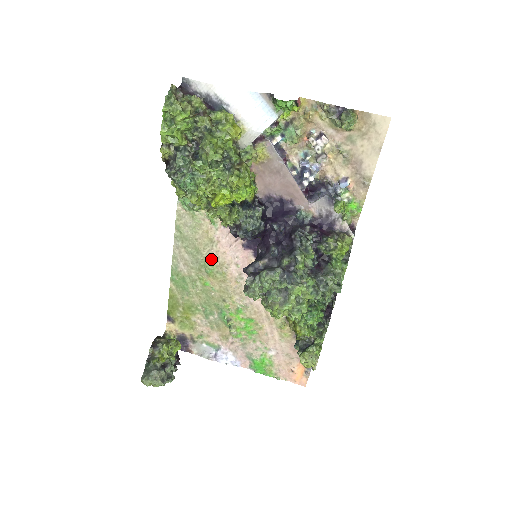
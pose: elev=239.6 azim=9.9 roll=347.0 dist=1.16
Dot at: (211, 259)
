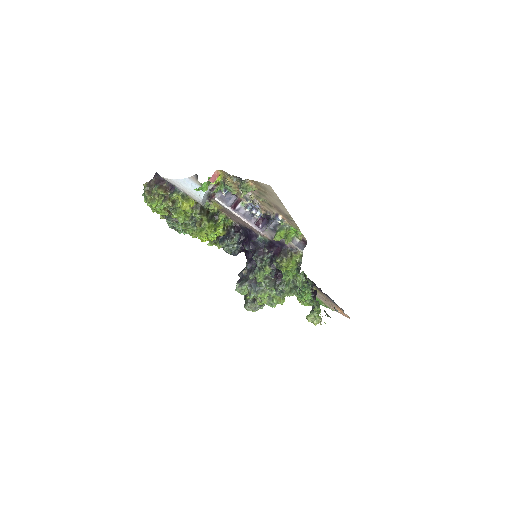
Dot at: occluded
